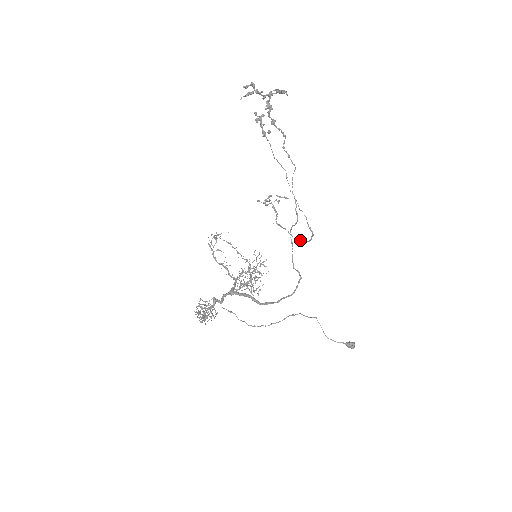
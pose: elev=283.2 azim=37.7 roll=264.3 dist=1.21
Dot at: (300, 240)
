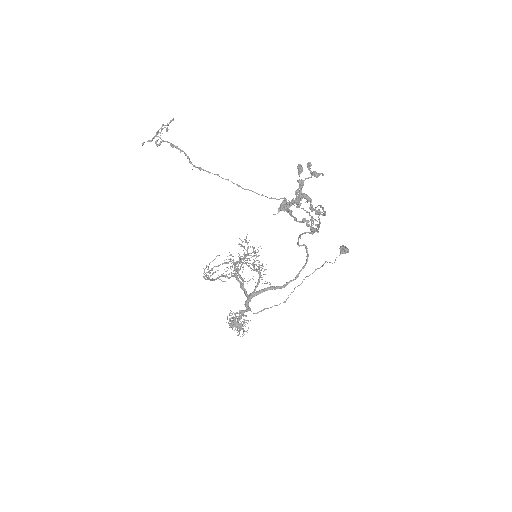
Dot at: occluded
